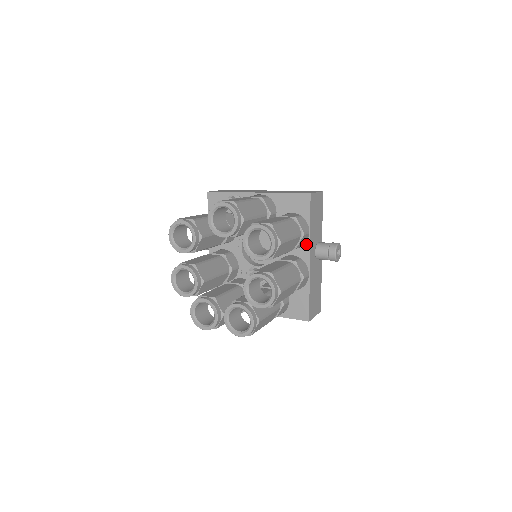
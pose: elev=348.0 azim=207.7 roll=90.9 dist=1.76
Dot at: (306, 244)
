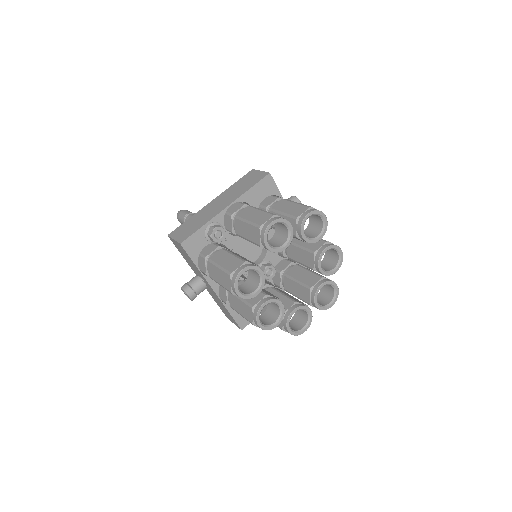
Dot at: occluded
